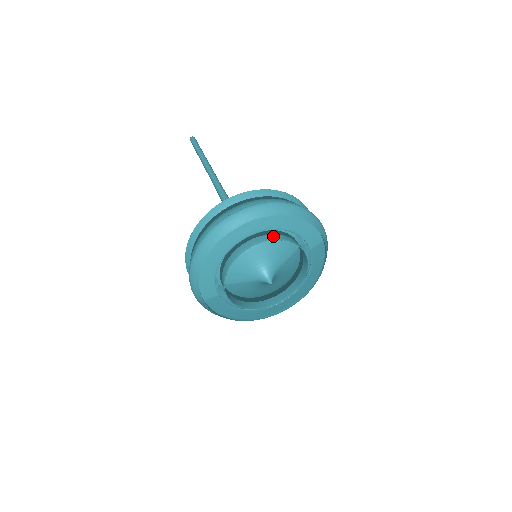
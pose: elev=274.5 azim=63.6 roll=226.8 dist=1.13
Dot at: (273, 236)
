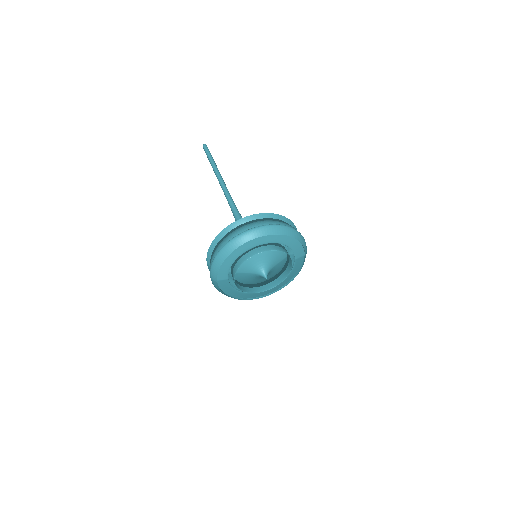
Dot at: (276, 247)
